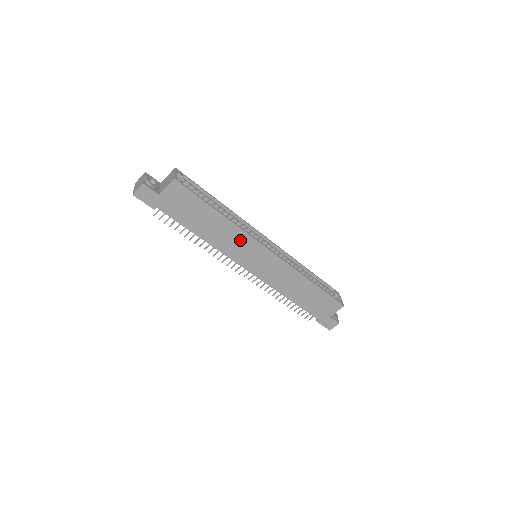
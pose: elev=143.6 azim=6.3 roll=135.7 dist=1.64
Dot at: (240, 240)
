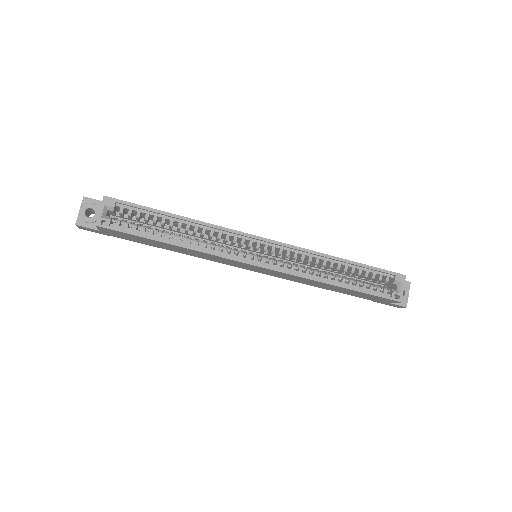
Dot at: (216, 257)
